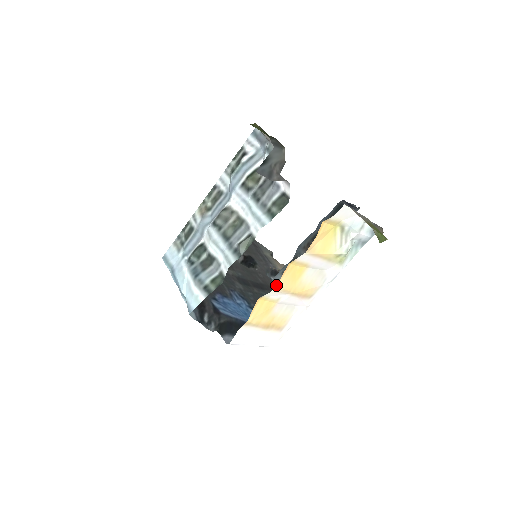
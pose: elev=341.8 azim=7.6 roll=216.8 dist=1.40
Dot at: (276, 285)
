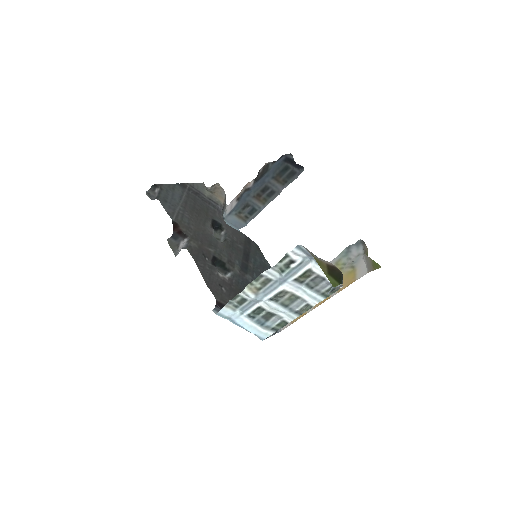
Dot at: (231, 222)
